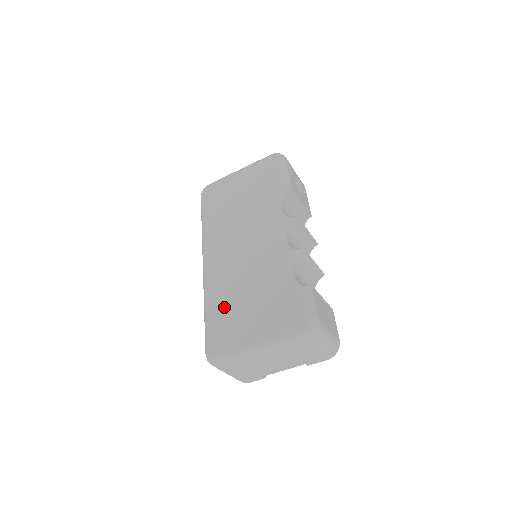
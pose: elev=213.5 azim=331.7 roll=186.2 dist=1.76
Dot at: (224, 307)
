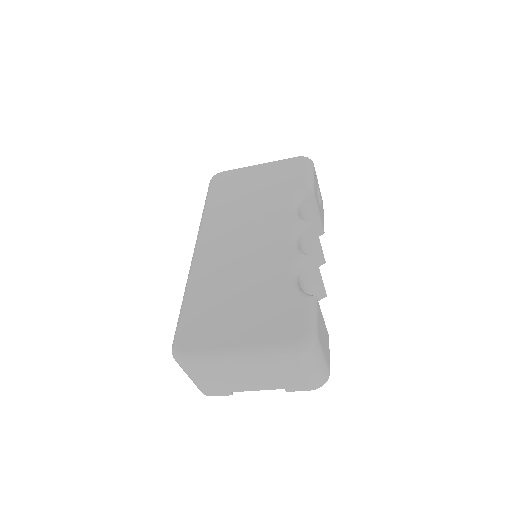
Dot at: (208, 299)
